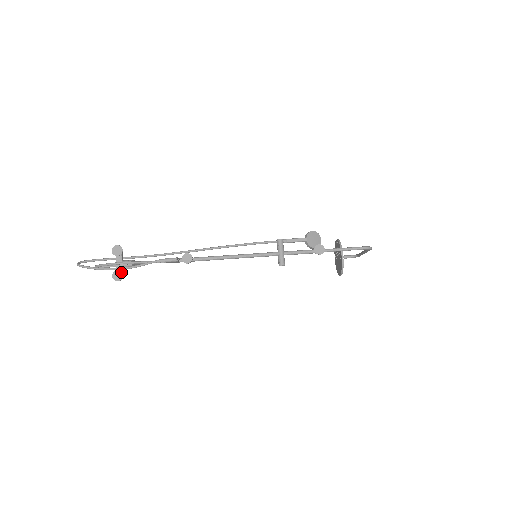
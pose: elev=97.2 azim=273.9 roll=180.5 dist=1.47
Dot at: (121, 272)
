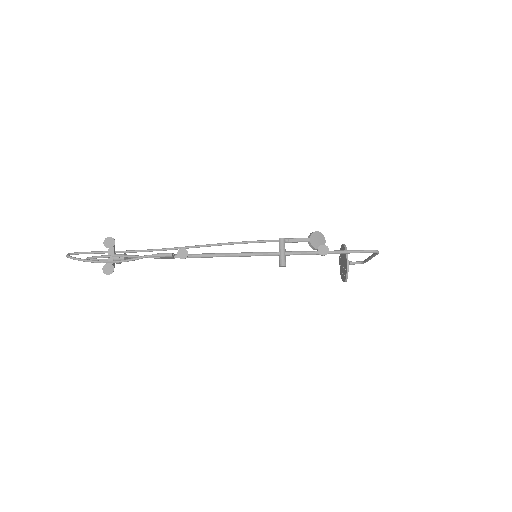
Dot at: (112, 265)
